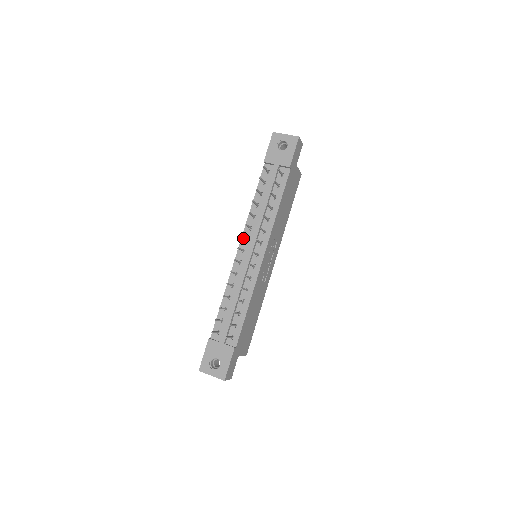
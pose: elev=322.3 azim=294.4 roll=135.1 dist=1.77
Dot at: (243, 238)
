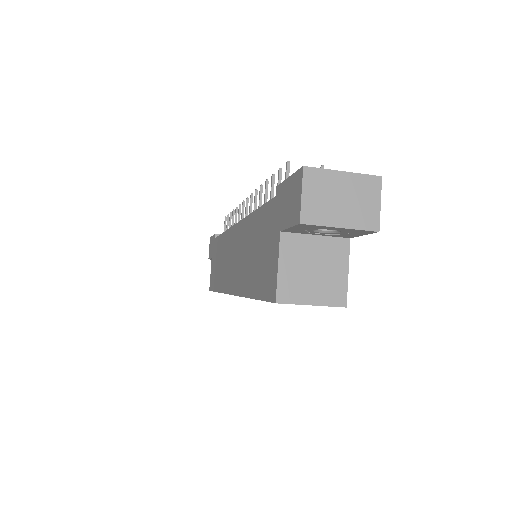
Dot at: occluded
